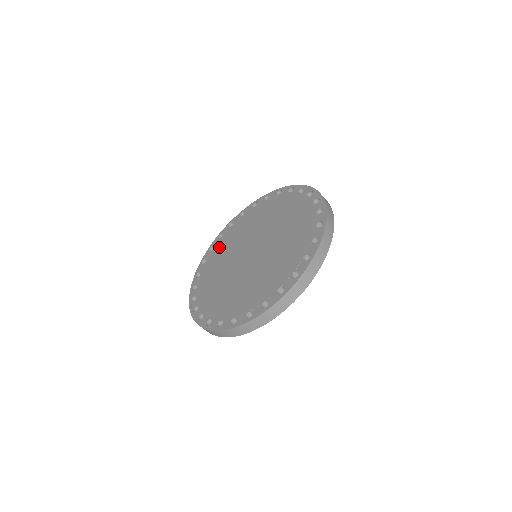
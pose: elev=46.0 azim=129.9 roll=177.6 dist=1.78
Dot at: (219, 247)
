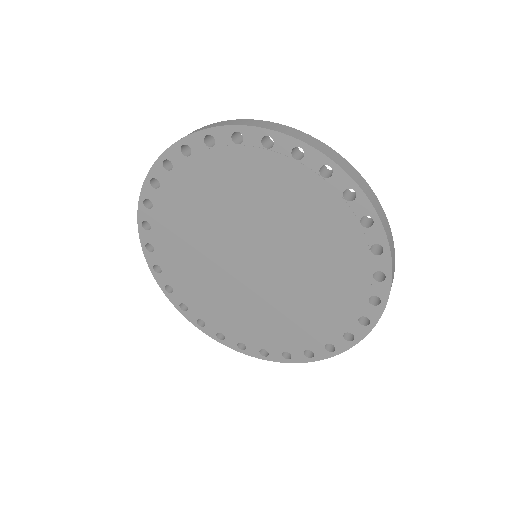
Dot at: (167, 212)
